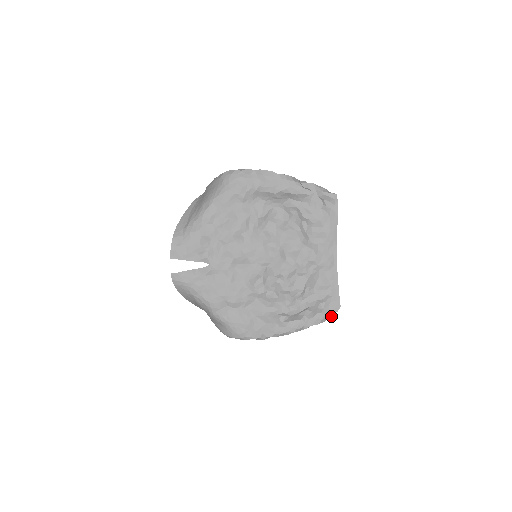
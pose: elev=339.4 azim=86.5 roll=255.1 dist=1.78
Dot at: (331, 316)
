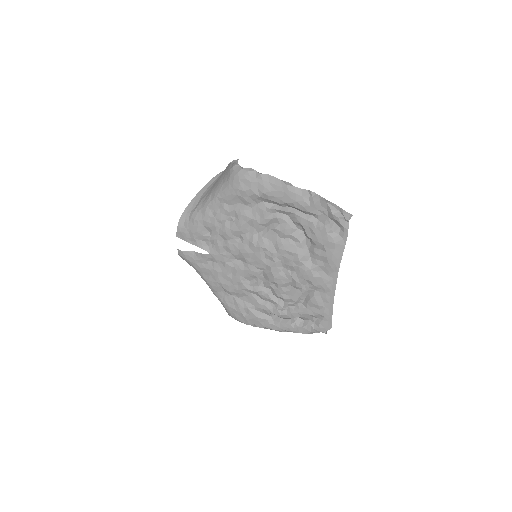
Dot at: (322, 331)
